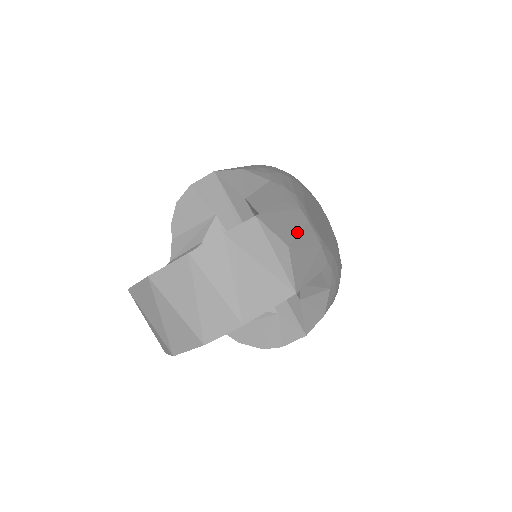
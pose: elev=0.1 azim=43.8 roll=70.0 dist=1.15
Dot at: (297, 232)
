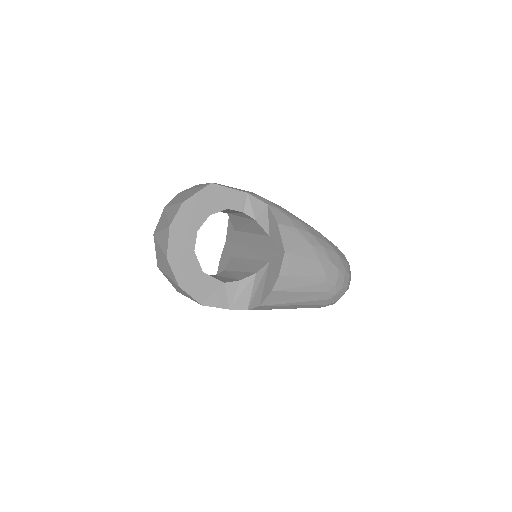
Dot at: occluded
